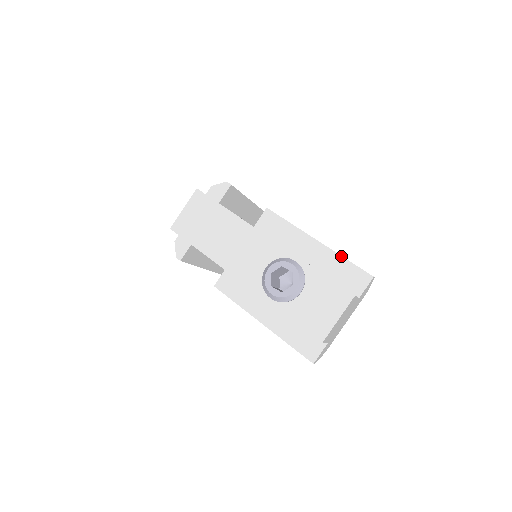
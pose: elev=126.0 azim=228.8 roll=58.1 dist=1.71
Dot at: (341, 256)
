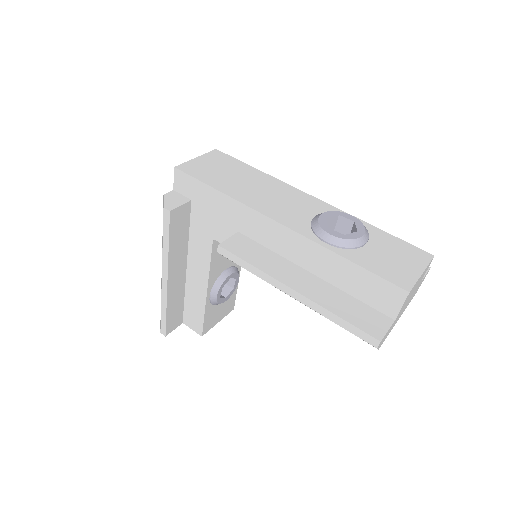
Dot at: occluded
